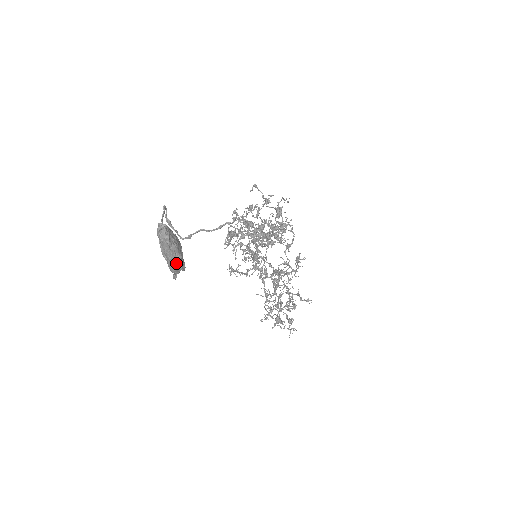
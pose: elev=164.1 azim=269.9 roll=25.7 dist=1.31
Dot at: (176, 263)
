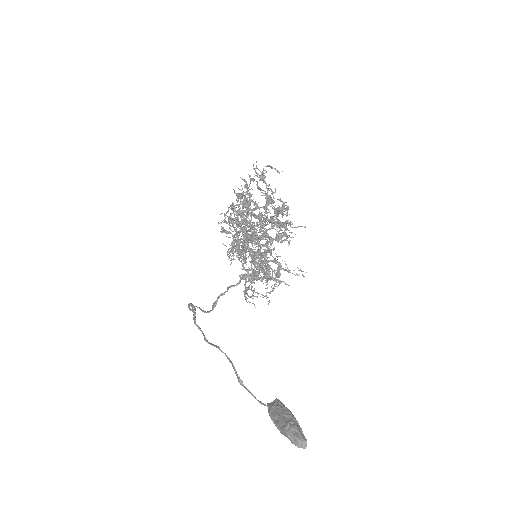
Dot at: occluded
